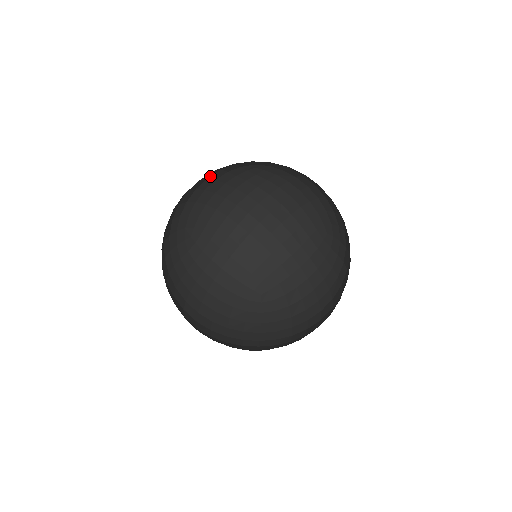
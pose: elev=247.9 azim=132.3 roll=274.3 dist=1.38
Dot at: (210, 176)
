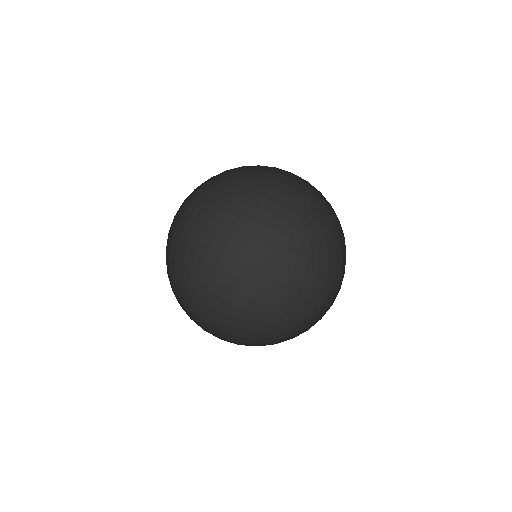
Dot at: (191, 214)
